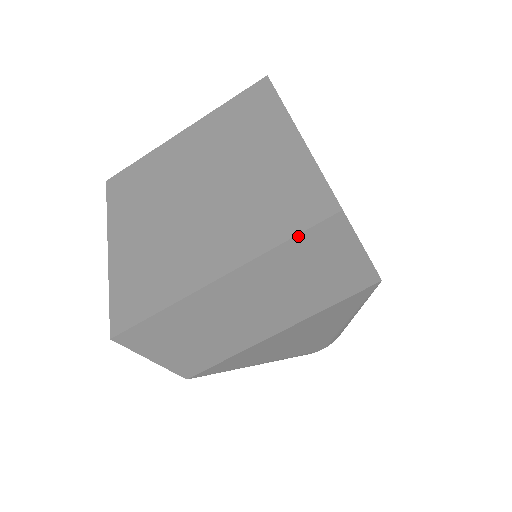
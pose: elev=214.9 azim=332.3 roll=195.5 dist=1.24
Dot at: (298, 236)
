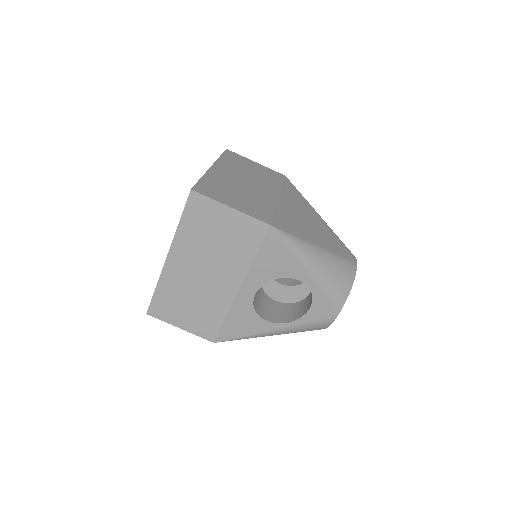
Dot at: (222, 155)
